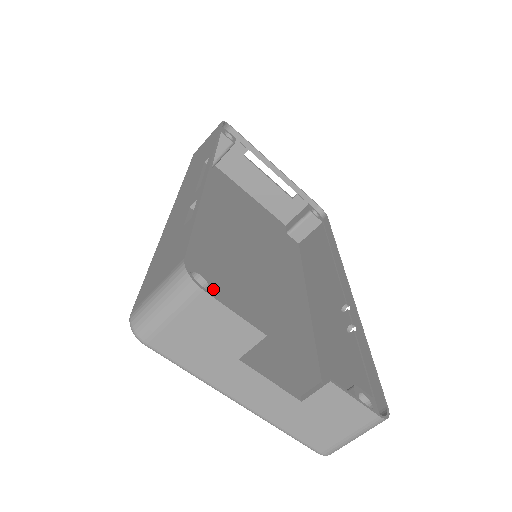
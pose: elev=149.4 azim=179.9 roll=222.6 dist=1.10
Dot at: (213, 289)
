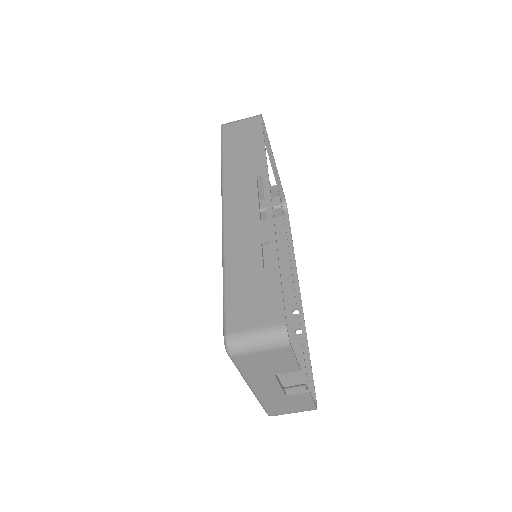
Dot at: occluded
